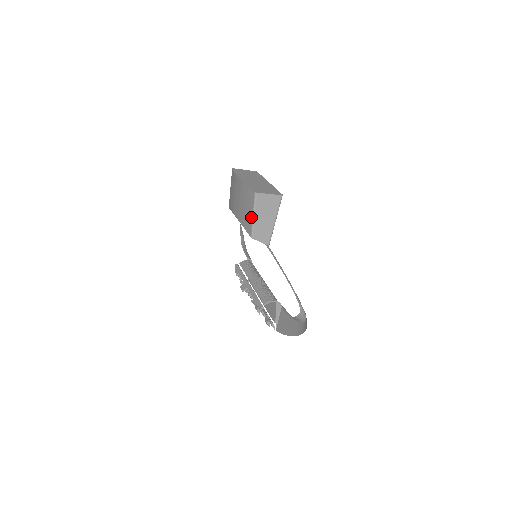
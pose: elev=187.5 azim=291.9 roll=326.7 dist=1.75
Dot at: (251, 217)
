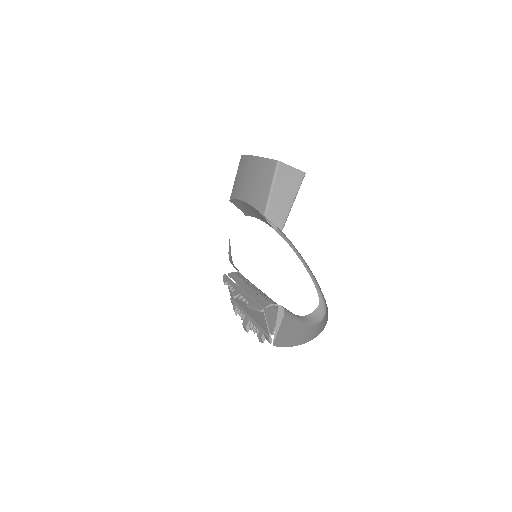
Dot at: (268, 191)
